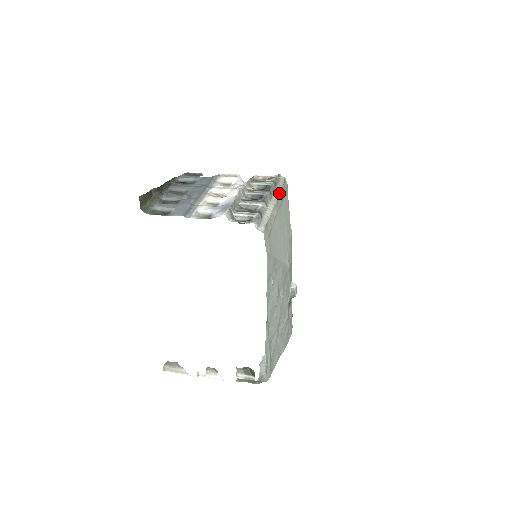
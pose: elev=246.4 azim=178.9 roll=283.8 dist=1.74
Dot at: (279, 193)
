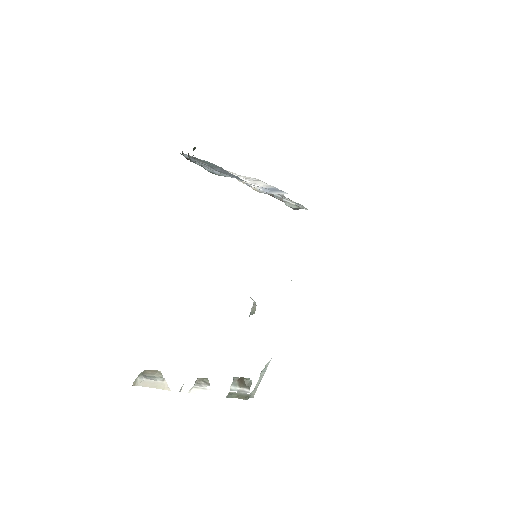
Dot at: occluded
